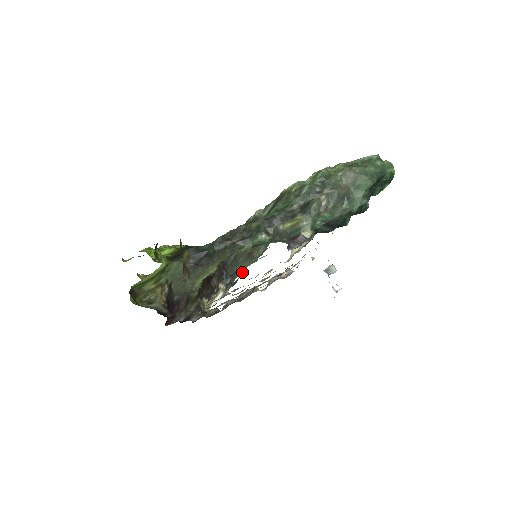
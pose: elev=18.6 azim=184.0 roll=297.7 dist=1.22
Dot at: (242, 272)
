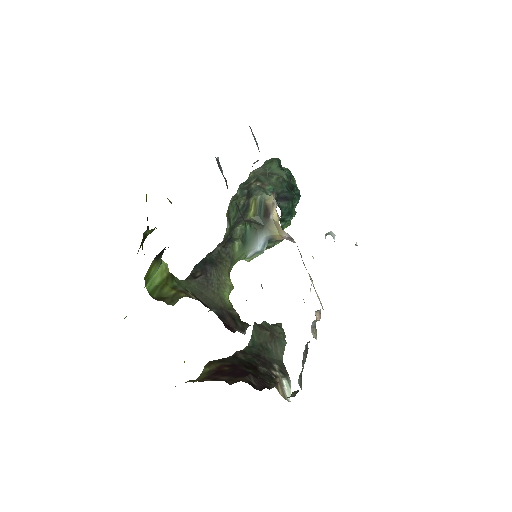
Dot at: occluded
